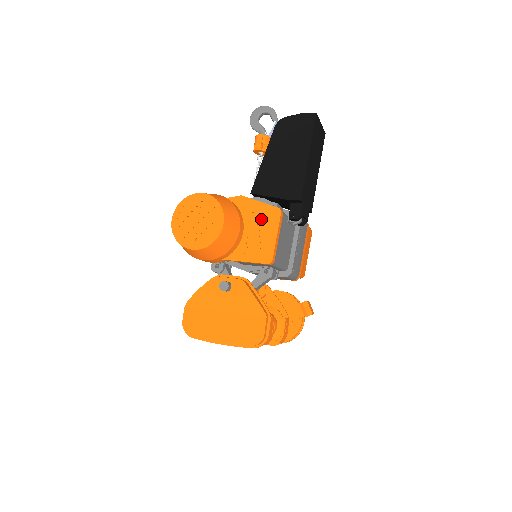
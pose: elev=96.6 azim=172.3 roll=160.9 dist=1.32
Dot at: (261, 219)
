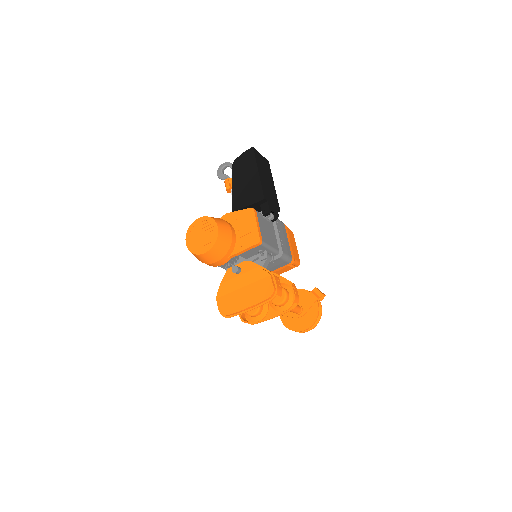
Dot at: (243, 220)
